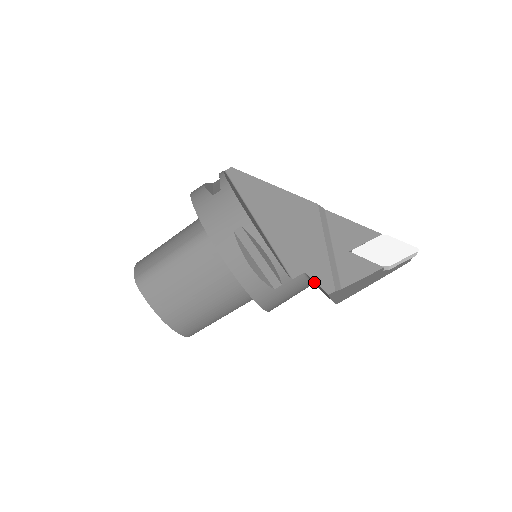
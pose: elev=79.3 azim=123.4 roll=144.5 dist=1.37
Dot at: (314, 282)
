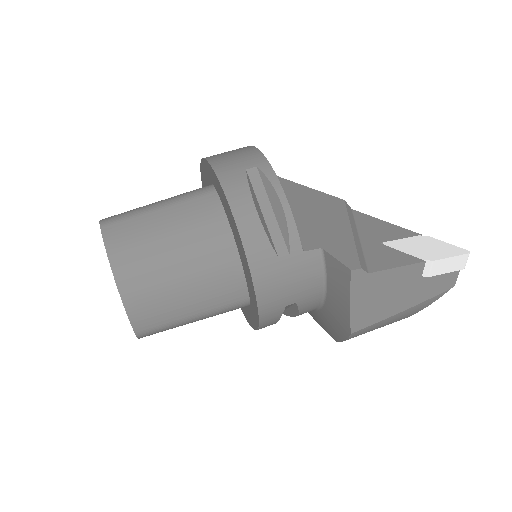
Dot at: (332, 262)
